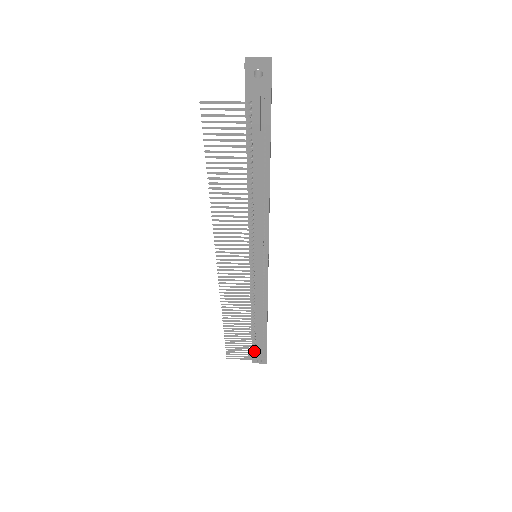
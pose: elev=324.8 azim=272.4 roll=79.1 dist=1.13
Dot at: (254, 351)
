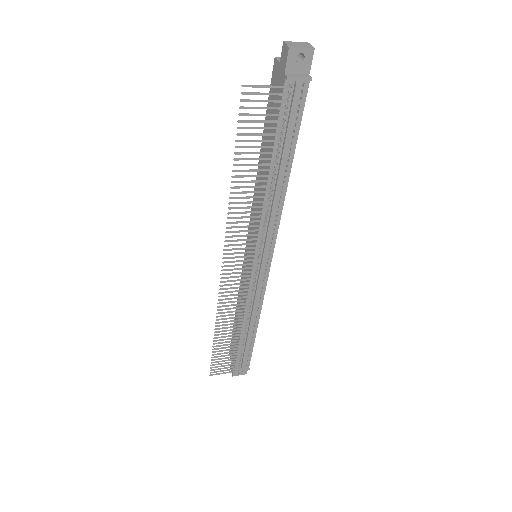
Dot at: (239, 362)
